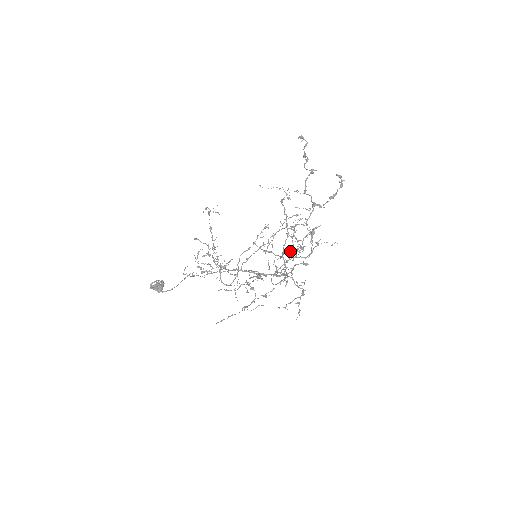
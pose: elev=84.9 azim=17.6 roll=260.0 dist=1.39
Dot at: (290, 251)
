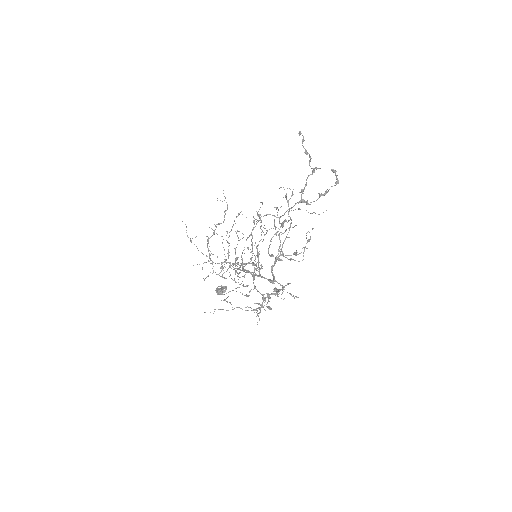
Dot at: (282, 254)
